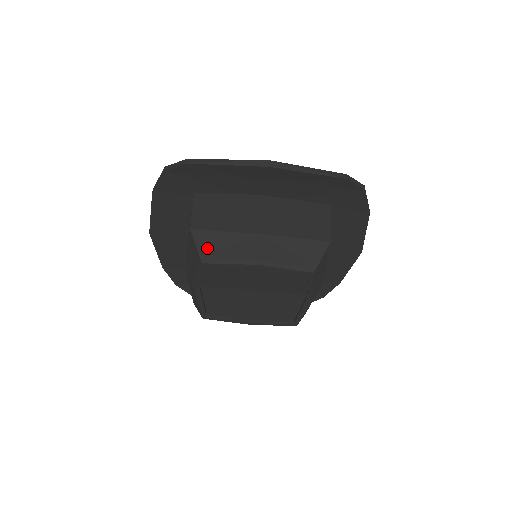
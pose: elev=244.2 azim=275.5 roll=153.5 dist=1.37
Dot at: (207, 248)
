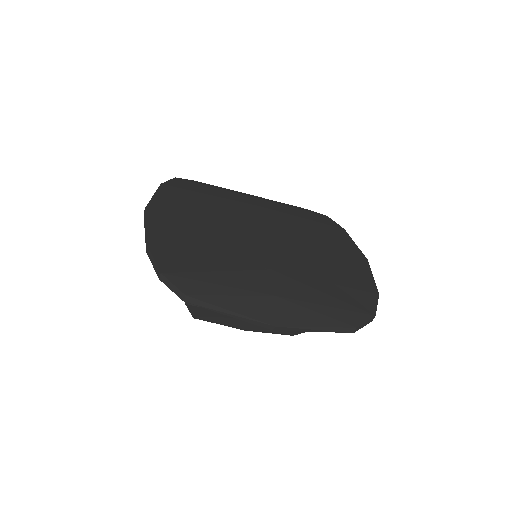
Dot at: (200, 314)
